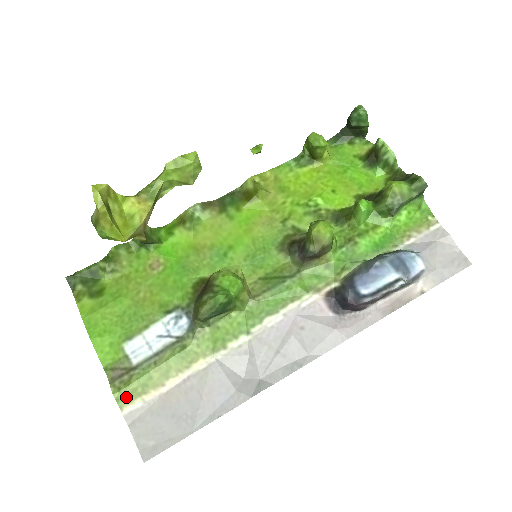
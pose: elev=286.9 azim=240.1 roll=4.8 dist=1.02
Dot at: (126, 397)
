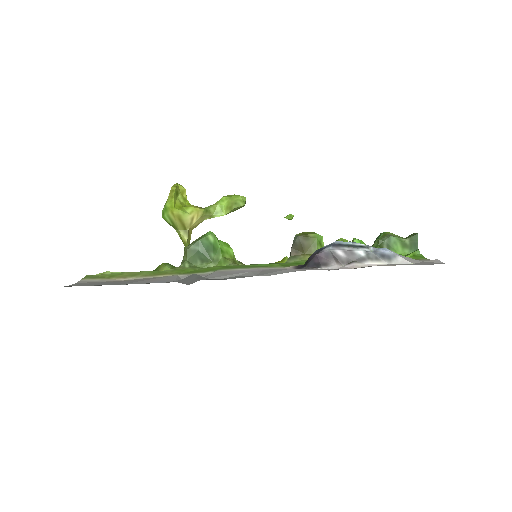
Dot at: (93, 277)
